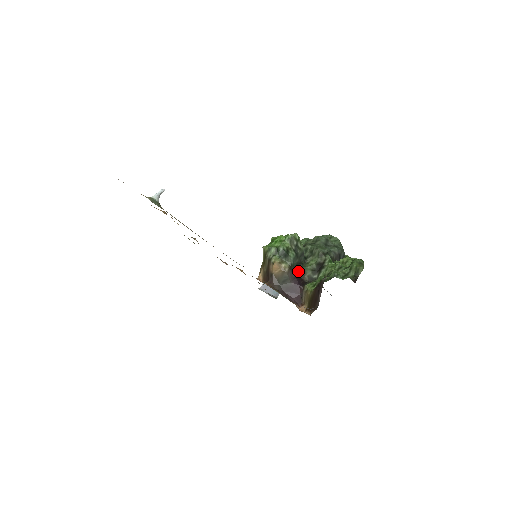
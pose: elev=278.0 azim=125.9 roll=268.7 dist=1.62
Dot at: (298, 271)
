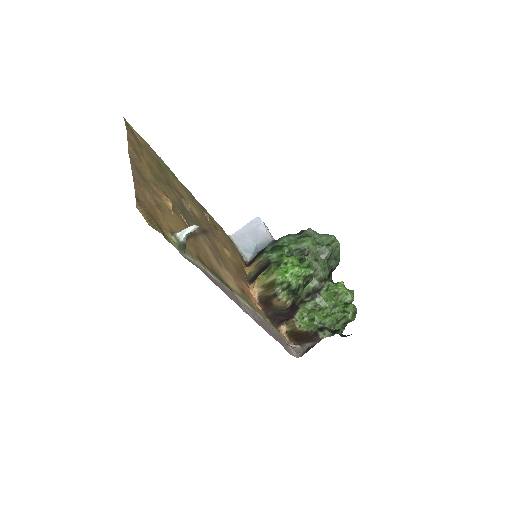
Dot at: occluded
